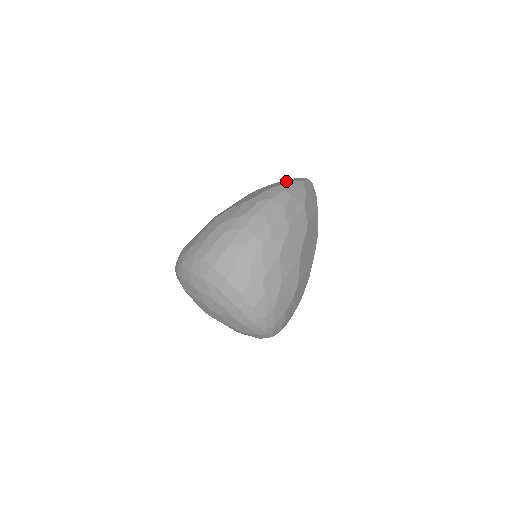
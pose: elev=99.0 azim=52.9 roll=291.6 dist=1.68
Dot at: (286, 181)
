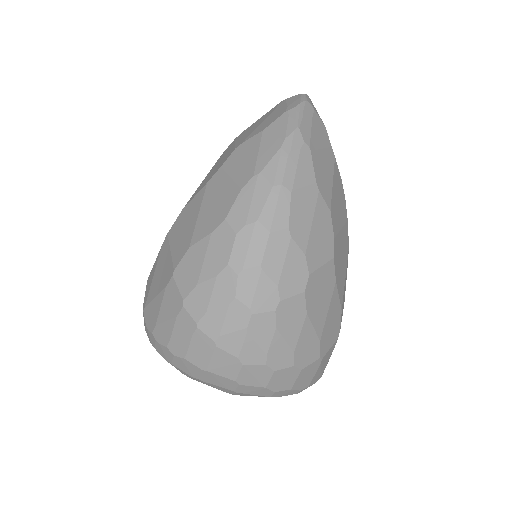
Dot at: (267, 142)
